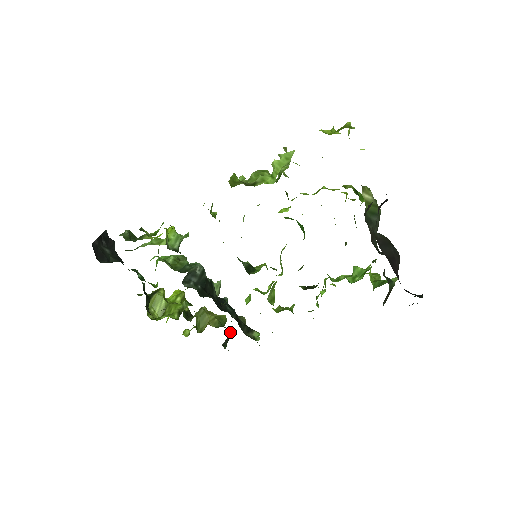
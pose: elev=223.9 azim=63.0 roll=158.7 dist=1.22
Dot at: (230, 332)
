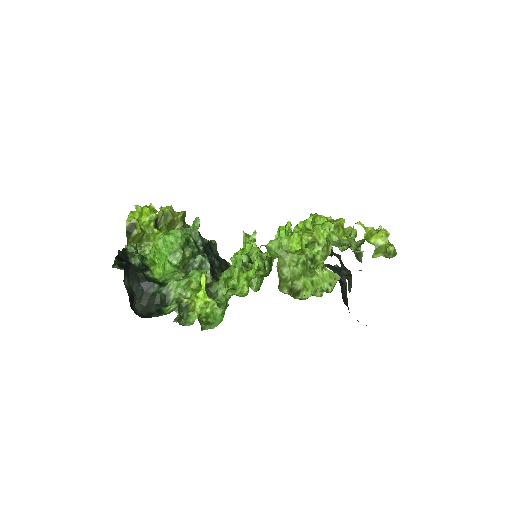
Dot at: occluded
